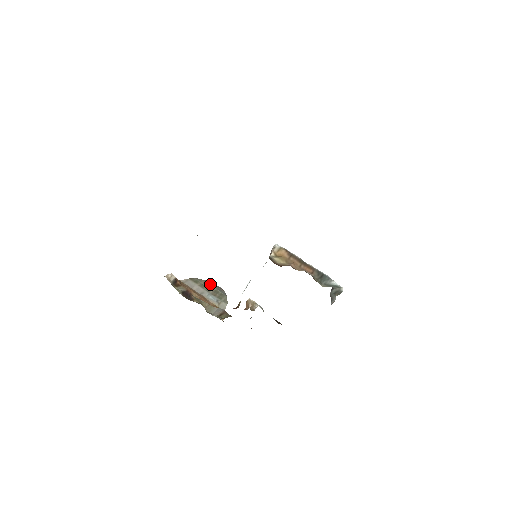
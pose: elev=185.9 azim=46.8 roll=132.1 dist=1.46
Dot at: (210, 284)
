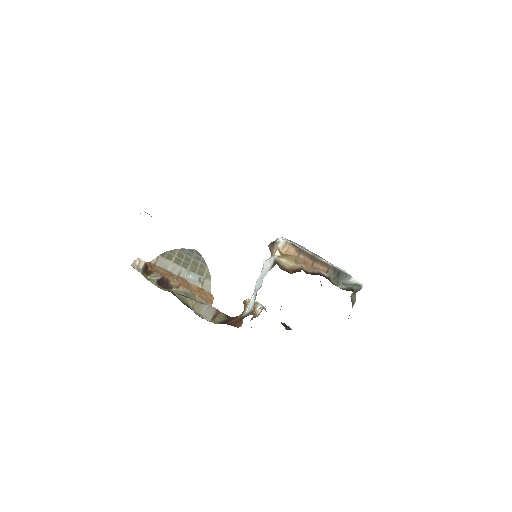
Dot at: (185, 253)
